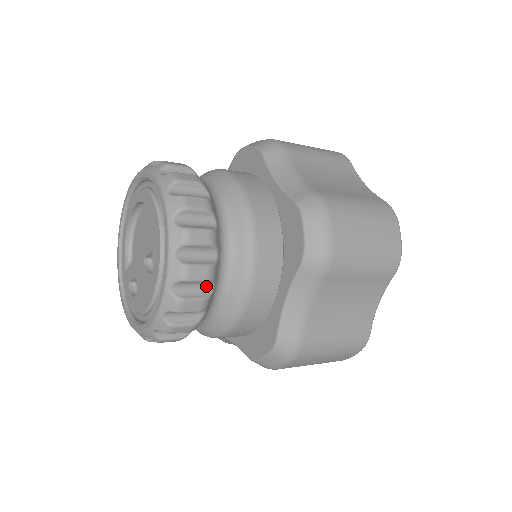
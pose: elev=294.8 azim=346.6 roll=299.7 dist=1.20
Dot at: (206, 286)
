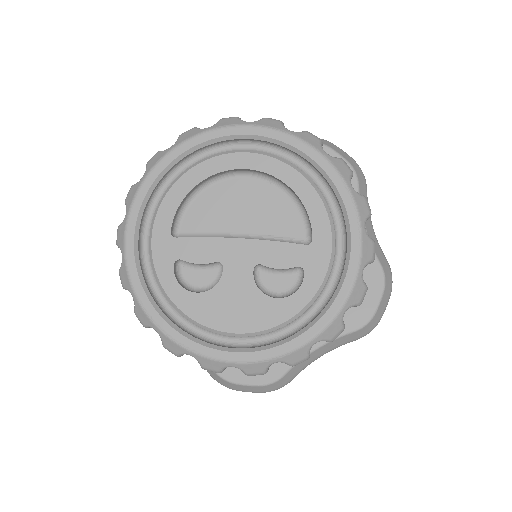
Dot at: occluded
